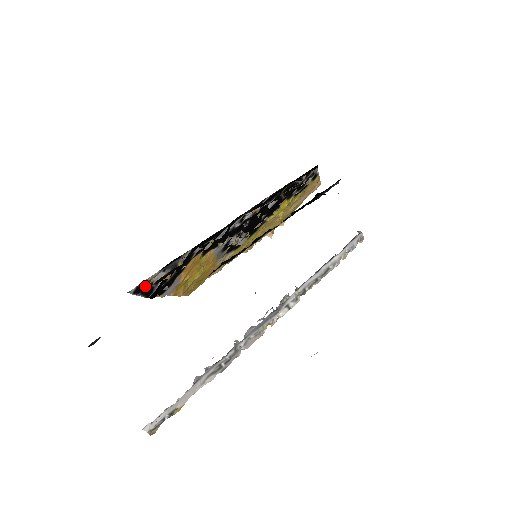
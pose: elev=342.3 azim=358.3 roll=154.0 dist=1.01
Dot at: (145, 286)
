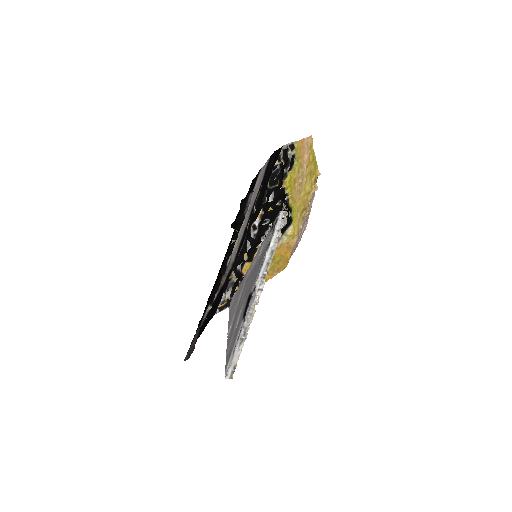
Dot at: (225, 303)
